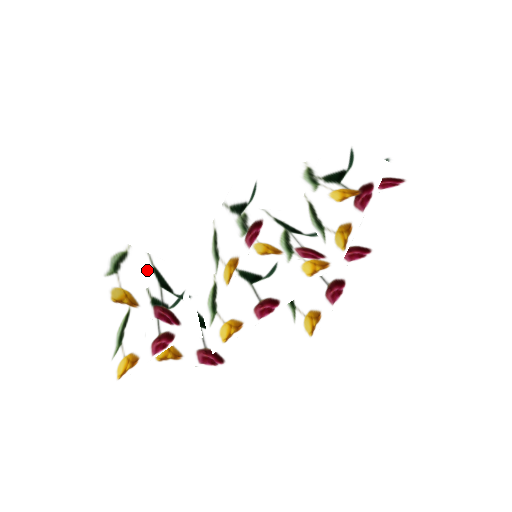
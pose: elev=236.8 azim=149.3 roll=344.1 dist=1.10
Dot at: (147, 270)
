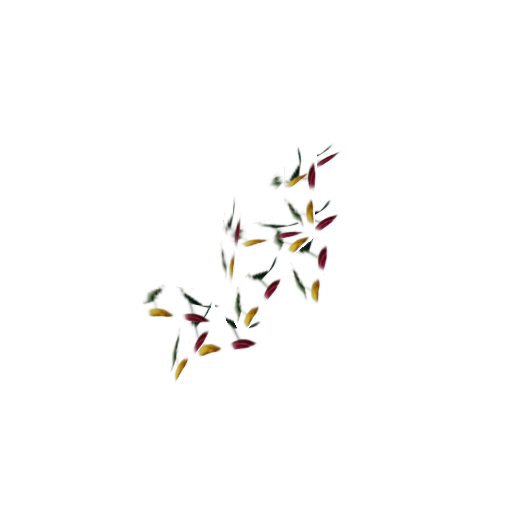
Dot at: (179, 296)
